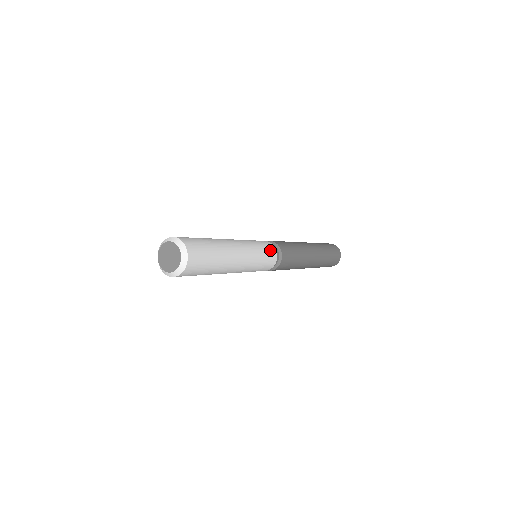
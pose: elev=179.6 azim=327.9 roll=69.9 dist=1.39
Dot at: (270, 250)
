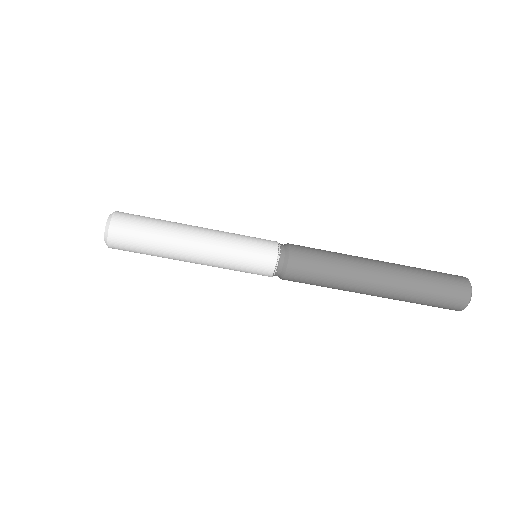
Dot at: (264, 243)
